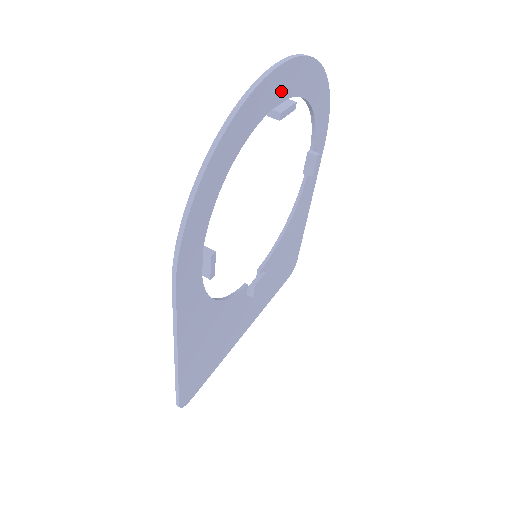
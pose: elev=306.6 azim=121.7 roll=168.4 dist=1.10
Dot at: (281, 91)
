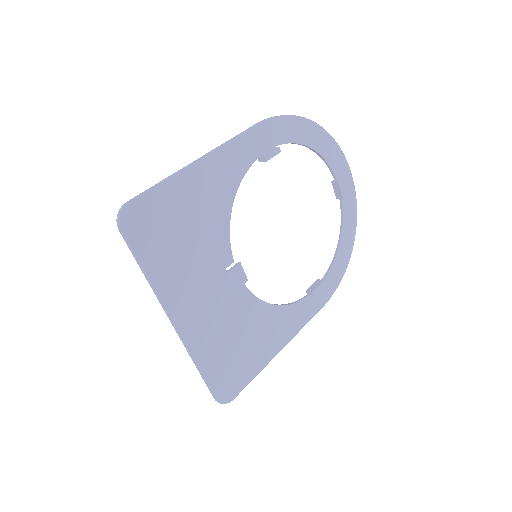
Dot at: (343, 184)
